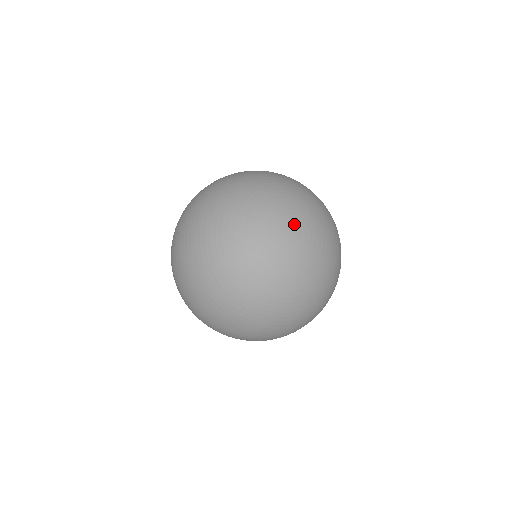
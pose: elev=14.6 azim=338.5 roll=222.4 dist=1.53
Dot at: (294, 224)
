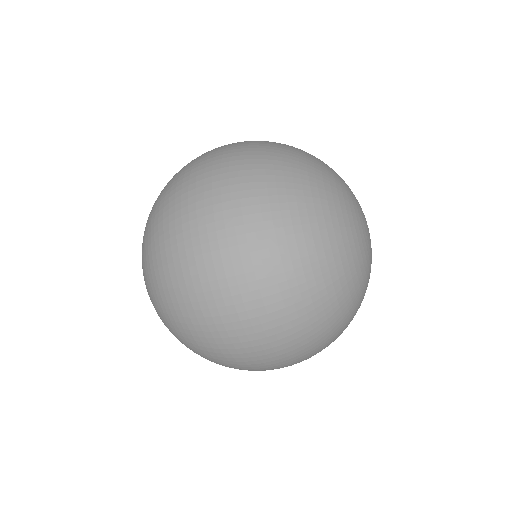
Dot at: occluded
